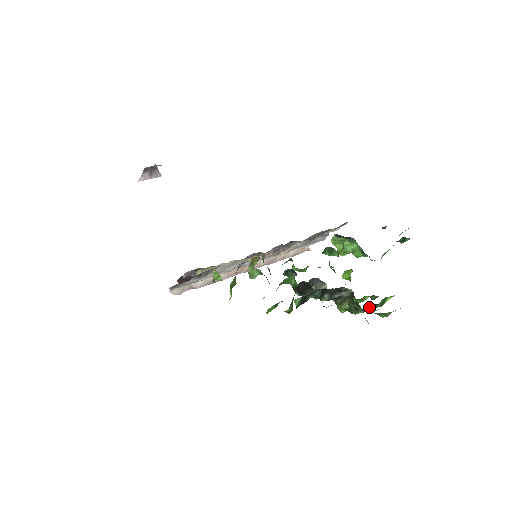
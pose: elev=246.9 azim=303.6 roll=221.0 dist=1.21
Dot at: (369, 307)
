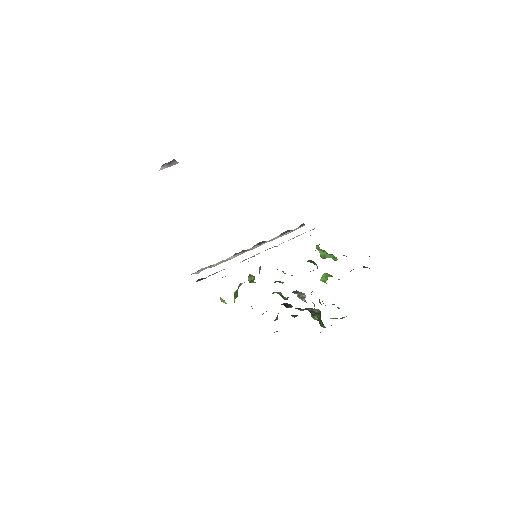
Dot at: (333, 318)
